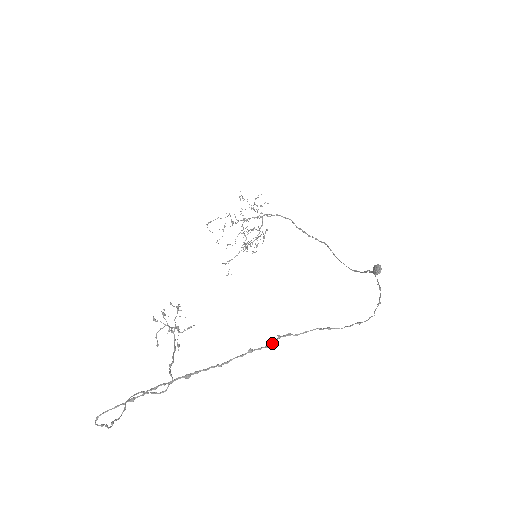
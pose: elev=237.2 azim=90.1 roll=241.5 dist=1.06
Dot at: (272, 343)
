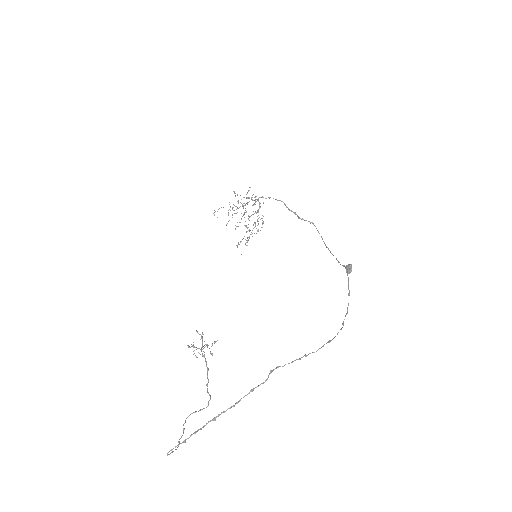
Dot at: (266, 379)
